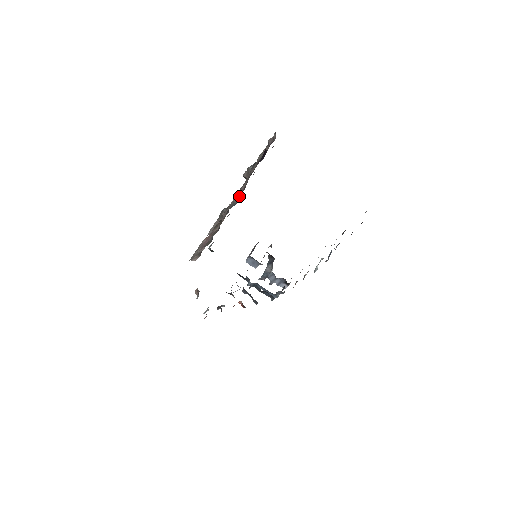
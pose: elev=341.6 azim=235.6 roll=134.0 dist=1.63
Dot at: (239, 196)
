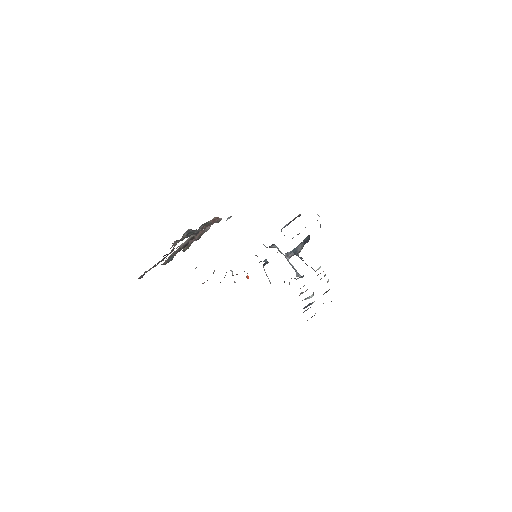
Dot at: occluded
